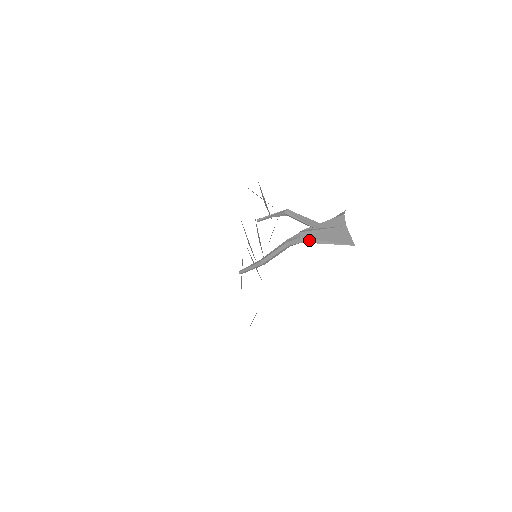
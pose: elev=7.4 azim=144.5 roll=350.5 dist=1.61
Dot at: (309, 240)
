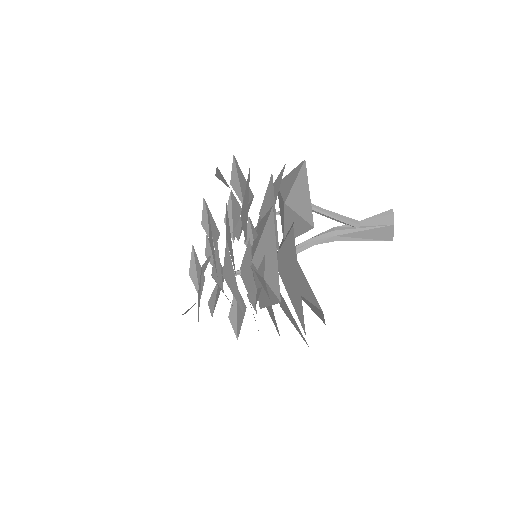
Dot at: (344, 238)
